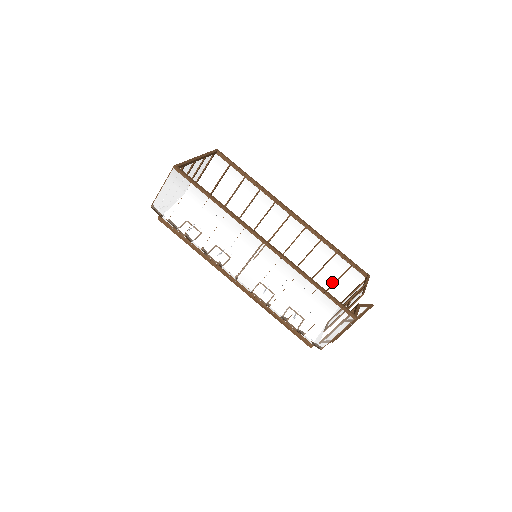
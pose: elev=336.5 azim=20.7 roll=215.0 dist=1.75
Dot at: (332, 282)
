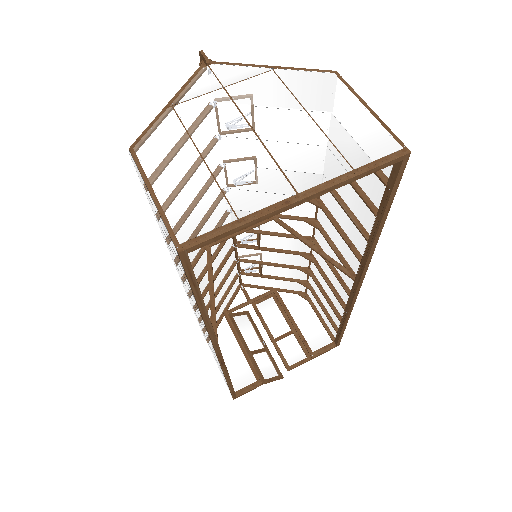
Dot at: (319, 296)
